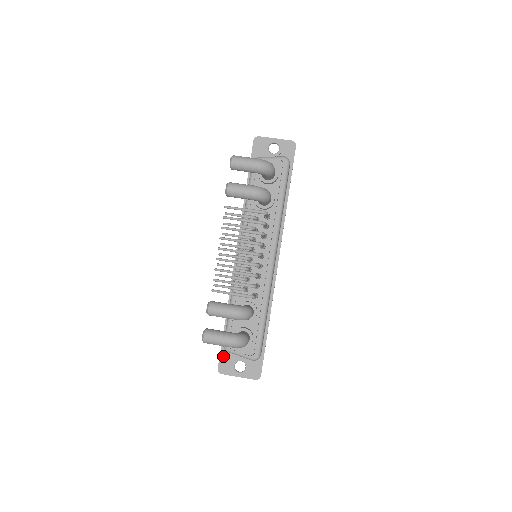
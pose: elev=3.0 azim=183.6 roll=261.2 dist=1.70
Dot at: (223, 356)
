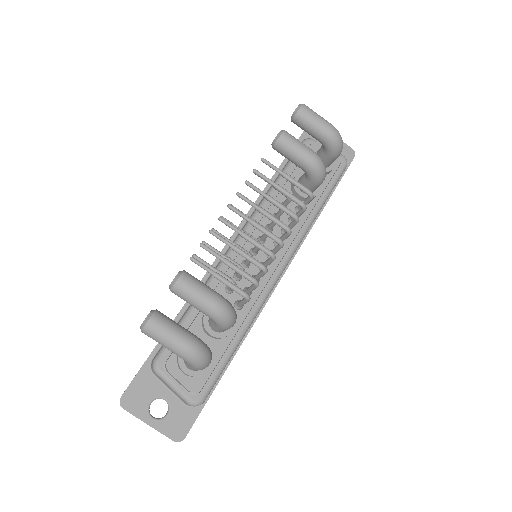
Dot at: (140, 379)
